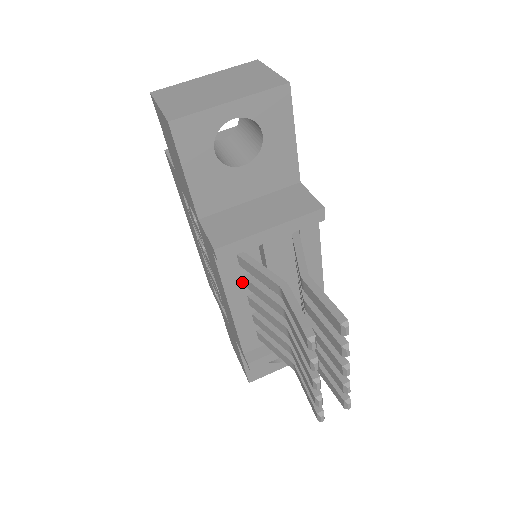
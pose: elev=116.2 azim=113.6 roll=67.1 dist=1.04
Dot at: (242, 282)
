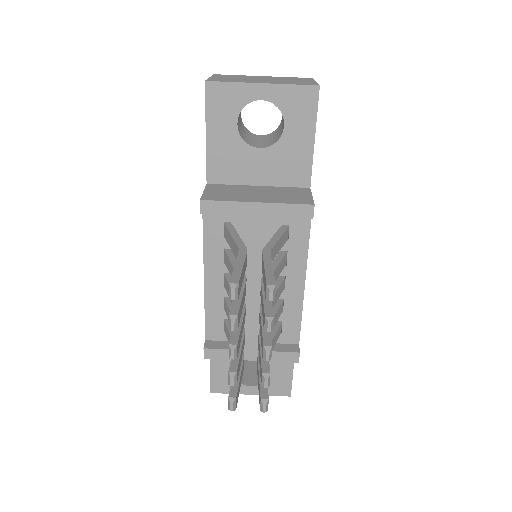
Dot at: (222, 255)
